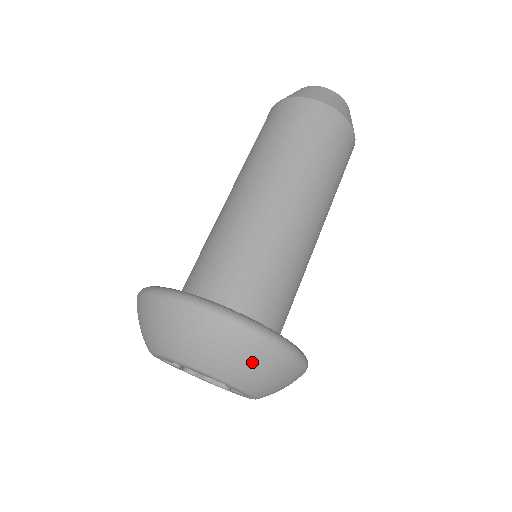
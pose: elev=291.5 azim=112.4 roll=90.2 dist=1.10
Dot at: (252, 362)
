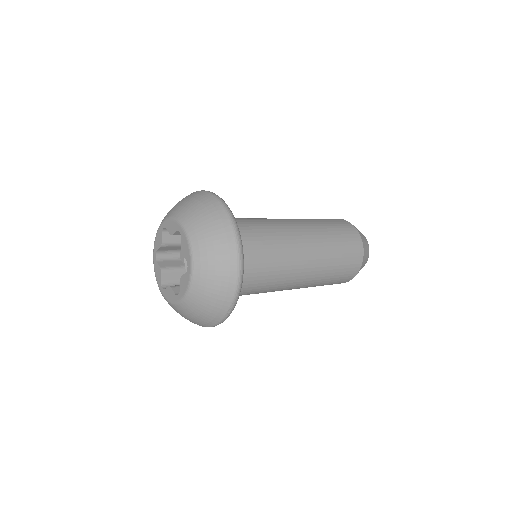
Dot at: (205, 212)
